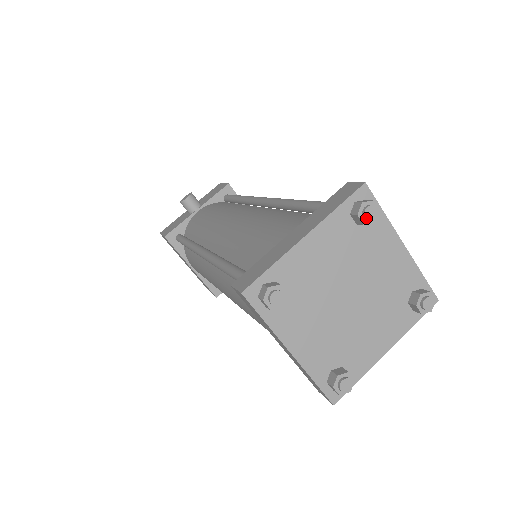
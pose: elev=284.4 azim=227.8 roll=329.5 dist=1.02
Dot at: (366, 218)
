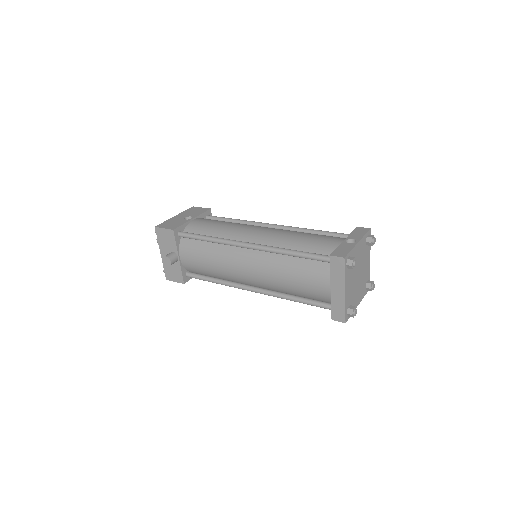
Dot at: occluded
